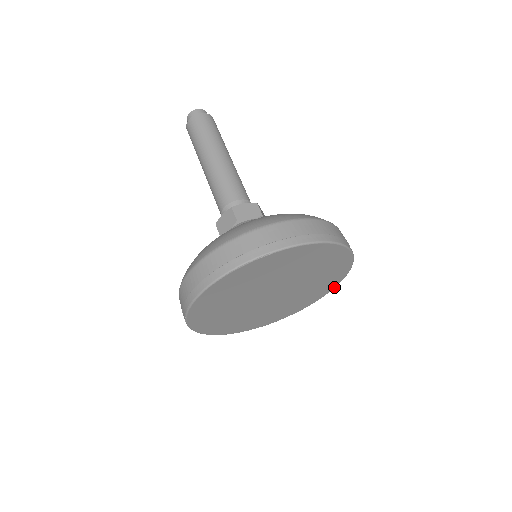
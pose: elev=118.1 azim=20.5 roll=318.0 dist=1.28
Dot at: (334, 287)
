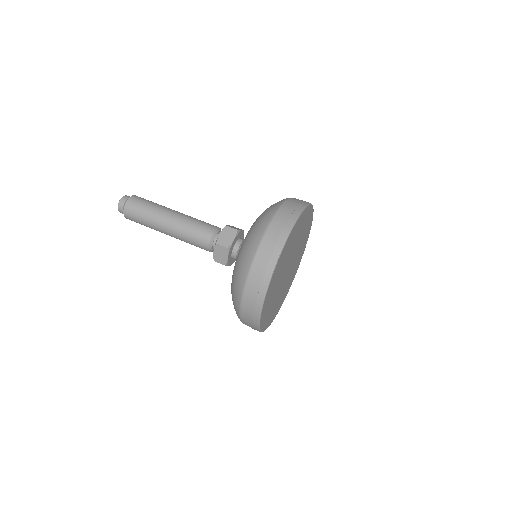
Dot at: (310, 227)
